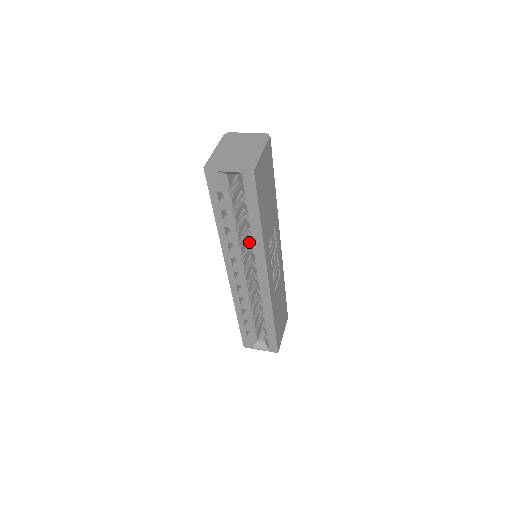
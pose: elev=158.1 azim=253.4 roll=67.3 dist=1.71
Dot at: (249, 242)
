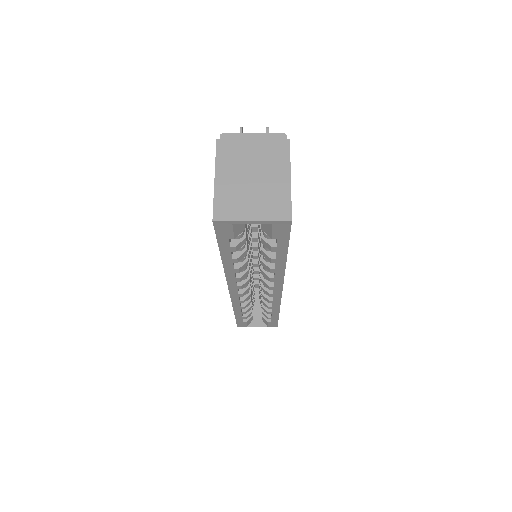
Dot at: (252, 251)
